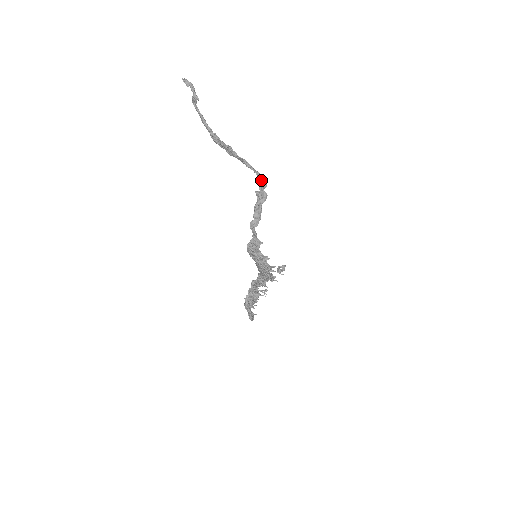
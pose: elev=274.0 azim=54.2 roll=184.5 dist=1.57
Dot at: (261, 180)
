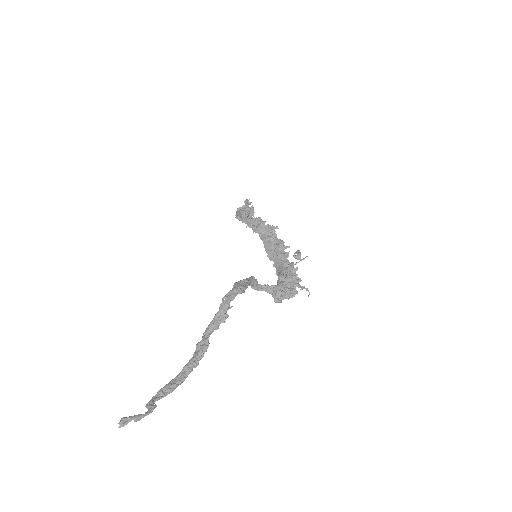
Dot at: (236, 293)
